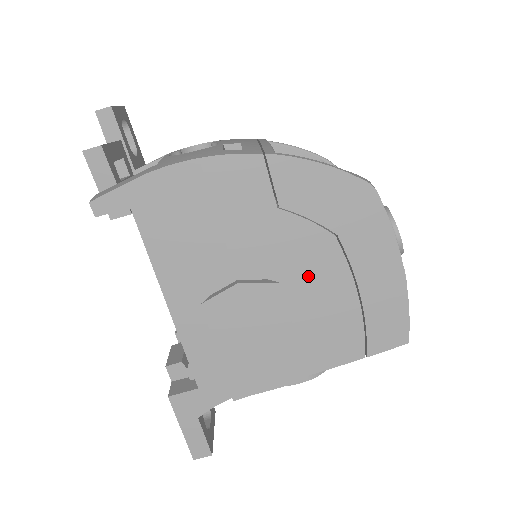
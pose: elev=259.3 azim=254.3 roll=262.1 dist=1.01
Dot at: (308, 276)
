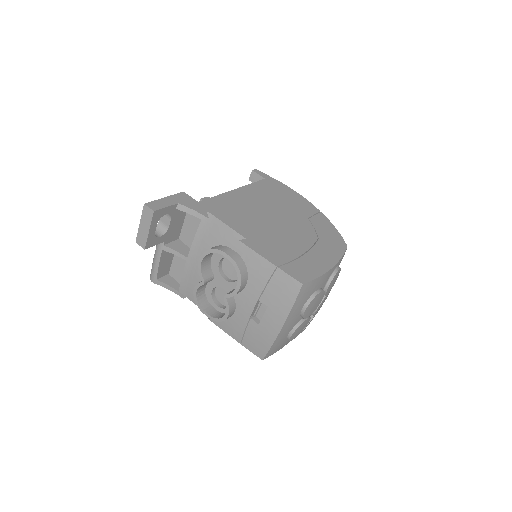
Dot at: (293, 233)
